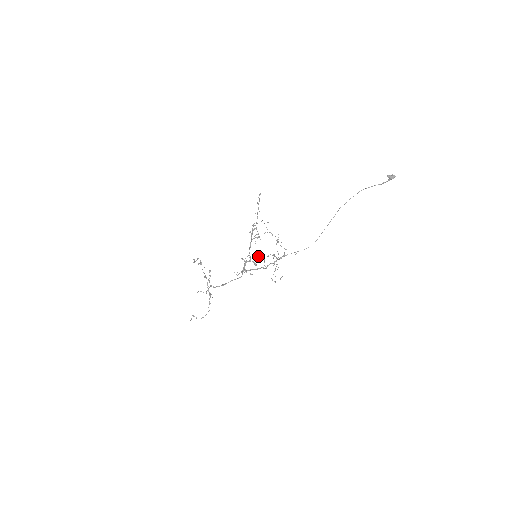
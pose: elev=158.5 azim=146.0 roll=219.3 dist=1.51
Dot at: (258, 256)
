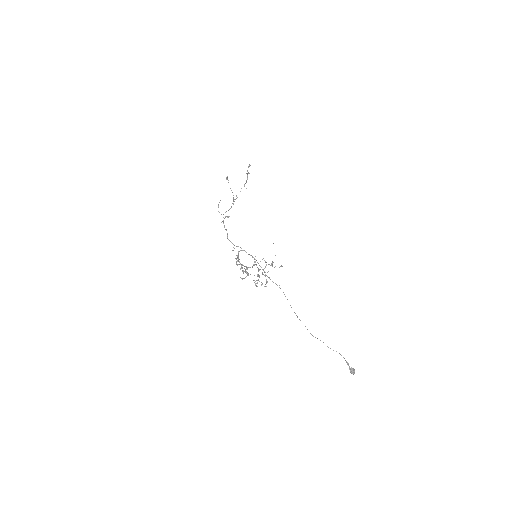
Dot at: (243, 273)
